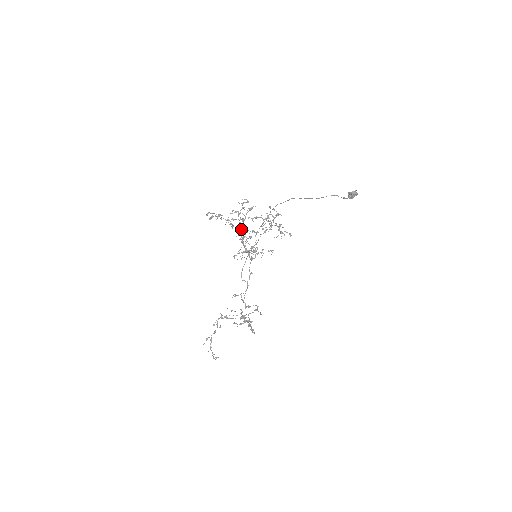
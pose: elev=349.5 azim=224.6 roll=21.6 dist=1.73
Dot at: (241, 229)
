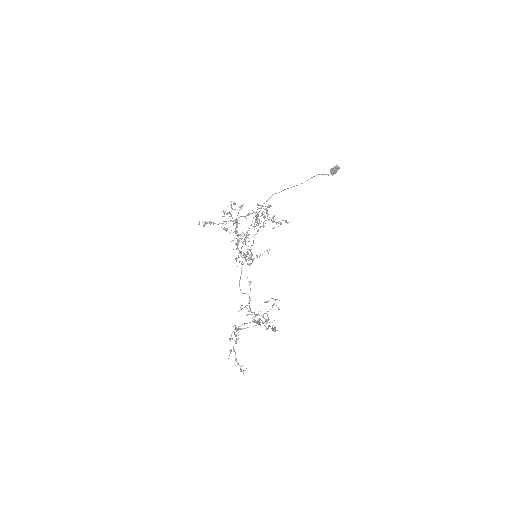
Dot at: (236, 231)
